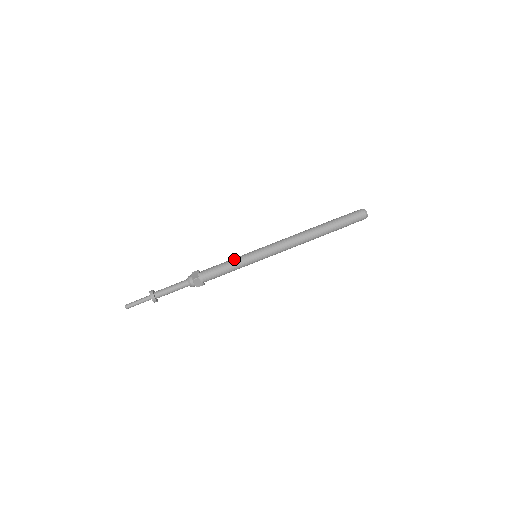
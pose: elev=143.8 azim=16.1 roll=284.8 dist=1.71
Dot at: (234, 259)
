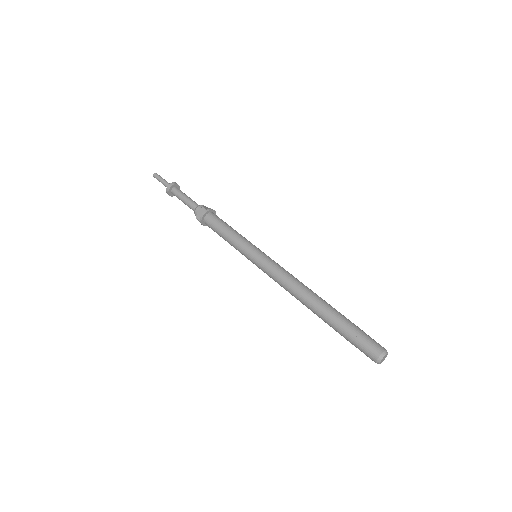
Dot at: occluded
